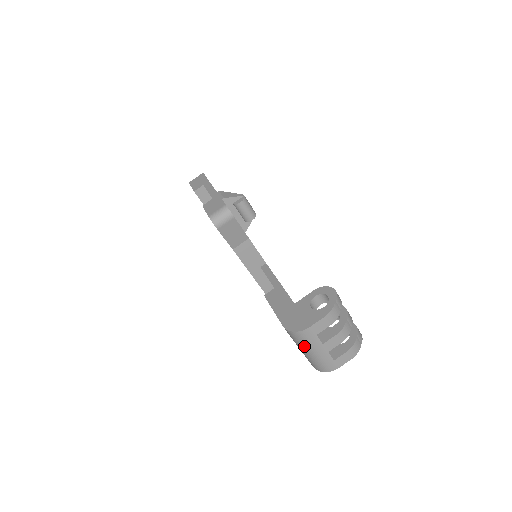
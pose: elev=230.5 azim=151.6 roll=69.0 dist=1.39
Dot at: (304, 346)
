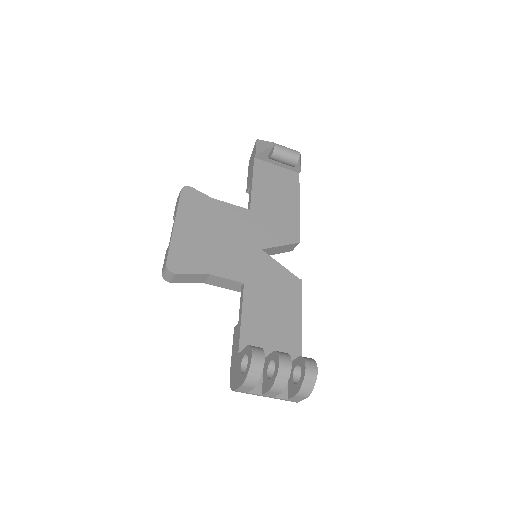
Dot at: occluded
